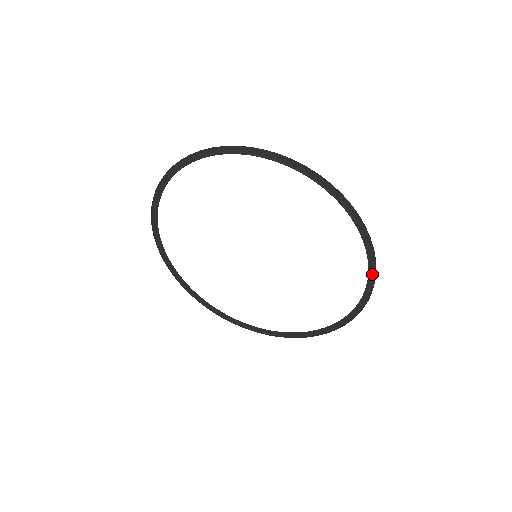
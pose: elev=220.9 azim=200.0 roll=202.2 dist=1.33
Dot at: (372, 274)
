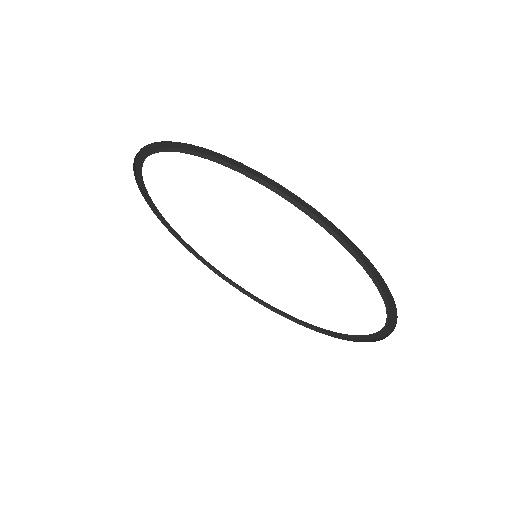
Dot at: (357, 337)
